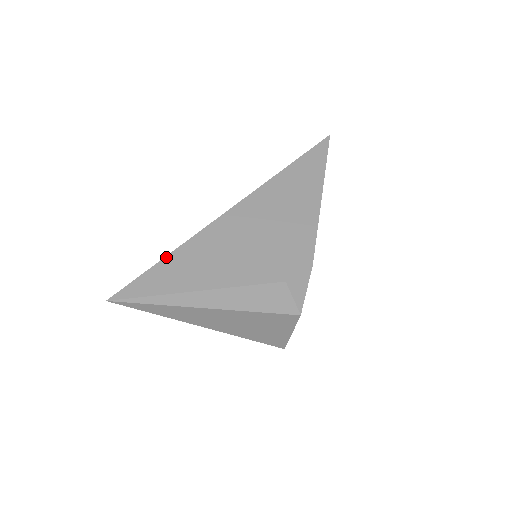
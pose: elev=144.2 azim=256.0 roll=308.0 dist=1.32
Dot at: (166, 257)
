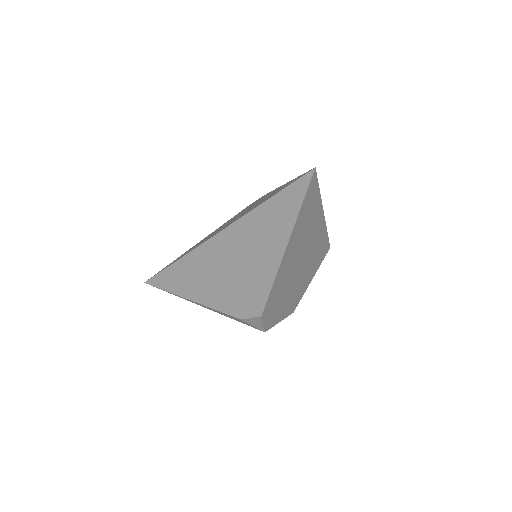
Dot at: (171, 265)
